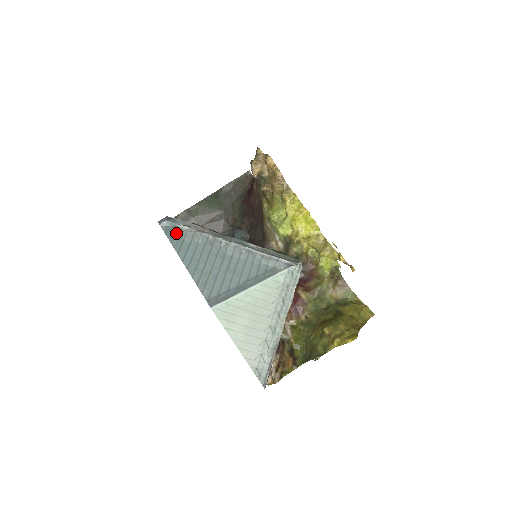
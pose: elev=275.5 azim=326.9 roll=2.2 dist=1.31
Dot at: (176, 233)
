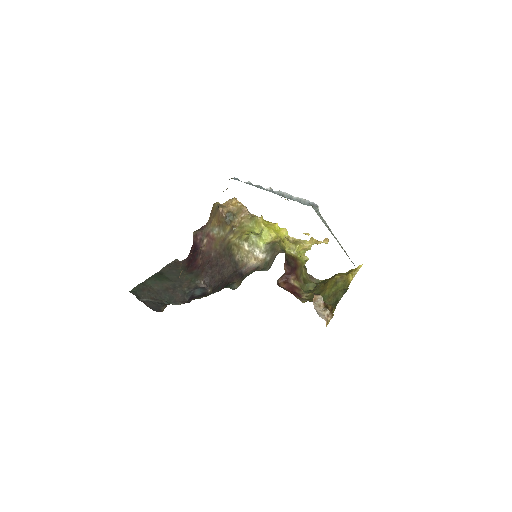
Dot at: (246, 183)
